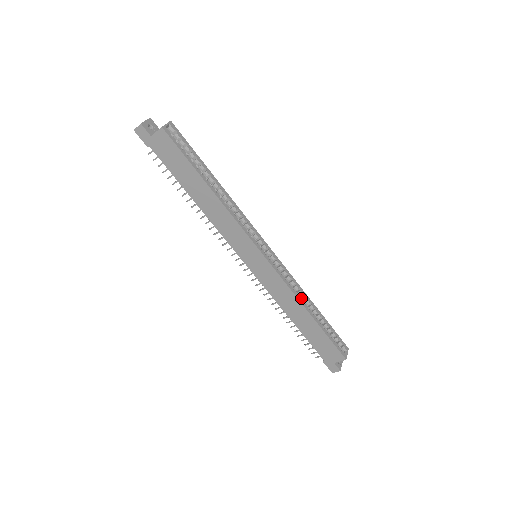
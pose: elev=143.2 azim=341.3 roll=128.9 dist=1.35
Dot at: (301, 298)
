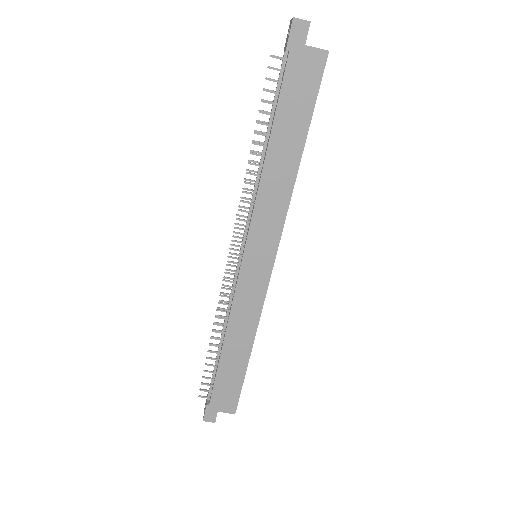
Dot at: occluded
